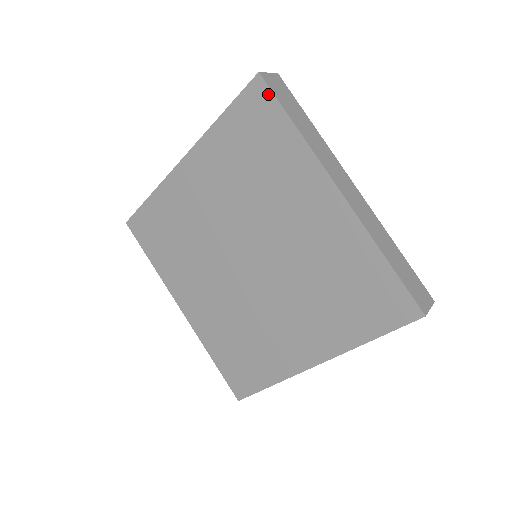
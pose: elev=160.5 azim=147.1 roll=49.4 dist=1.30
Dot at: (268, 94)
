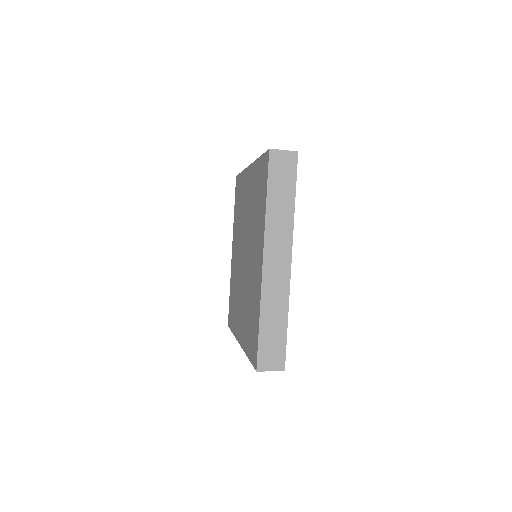
Dot at: occluded
